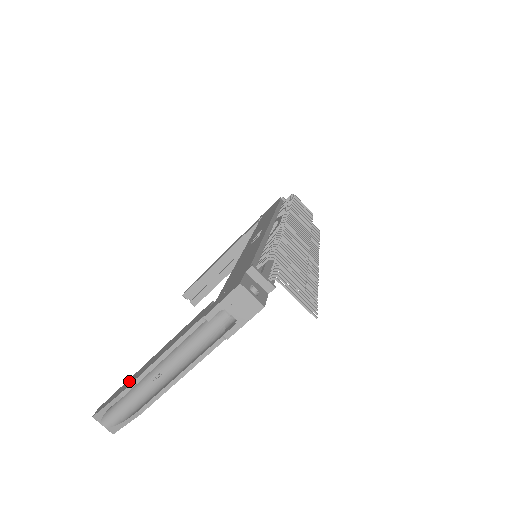
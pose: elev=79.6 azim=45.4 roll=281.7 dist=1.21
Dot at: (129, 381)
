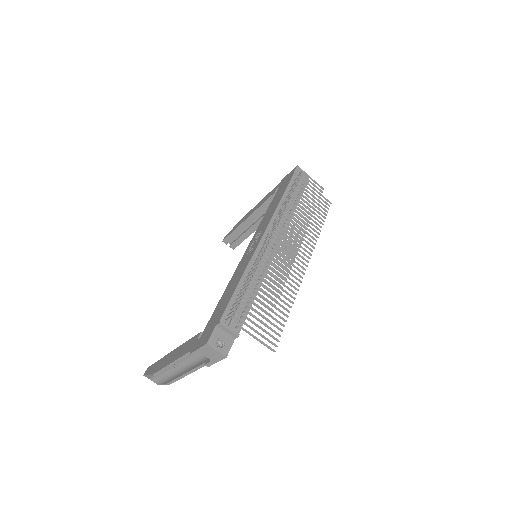
Dot at: (159, 364)
